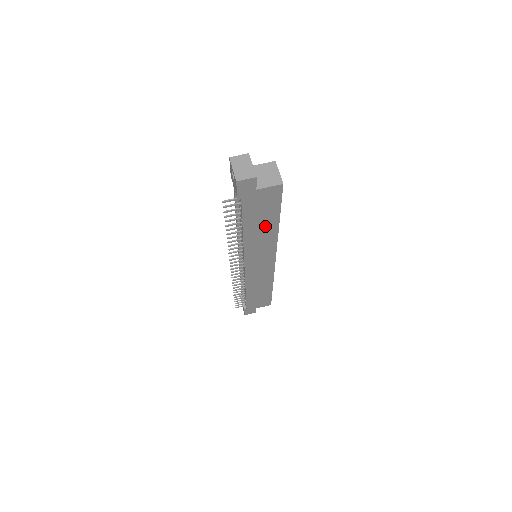
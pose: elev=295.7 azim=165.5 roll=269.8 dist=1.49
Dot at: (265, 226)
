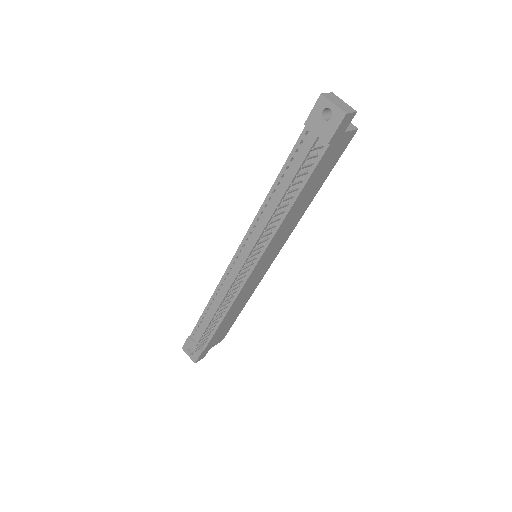
Dot at: (309, 196)
